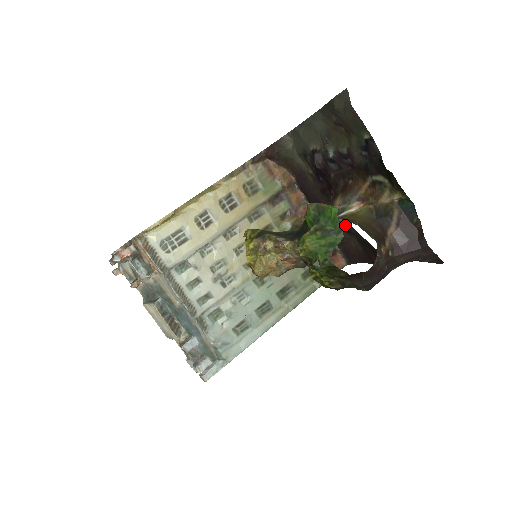
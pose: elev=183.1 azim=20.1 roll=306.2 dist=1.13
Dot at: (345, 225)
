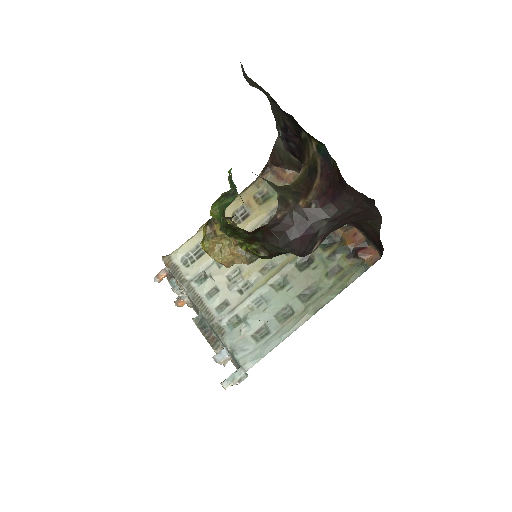
Dot at: occluded
